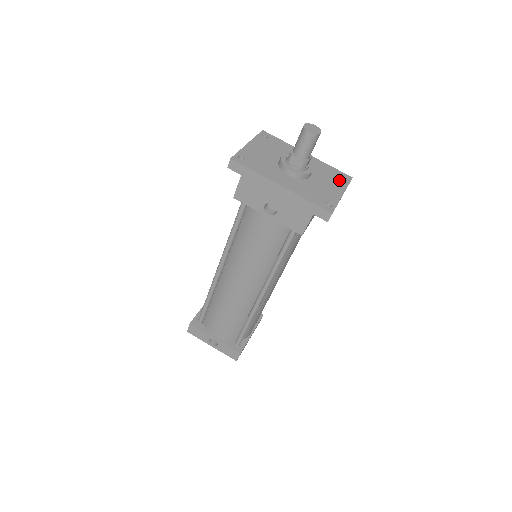
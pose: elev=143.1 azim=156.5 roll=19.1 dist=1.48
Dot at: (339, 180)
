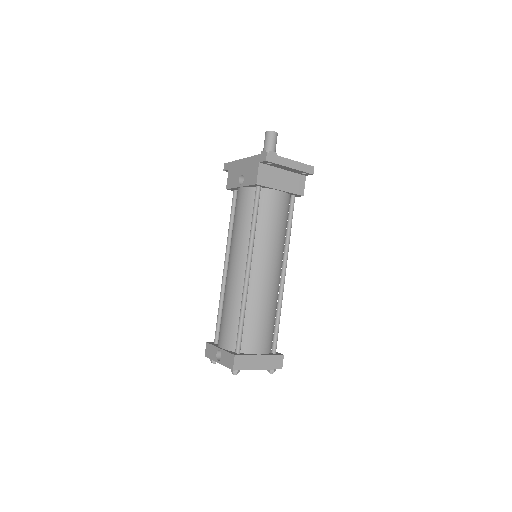
Dot at: occluded
